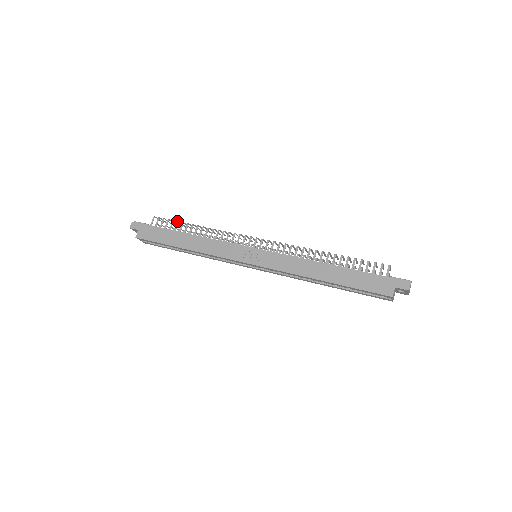
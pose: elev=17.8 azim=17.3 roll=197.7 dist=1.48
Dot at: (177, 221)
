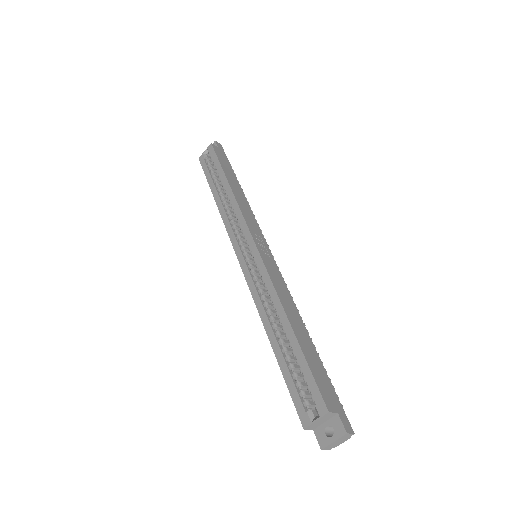
Dot at: occluded
